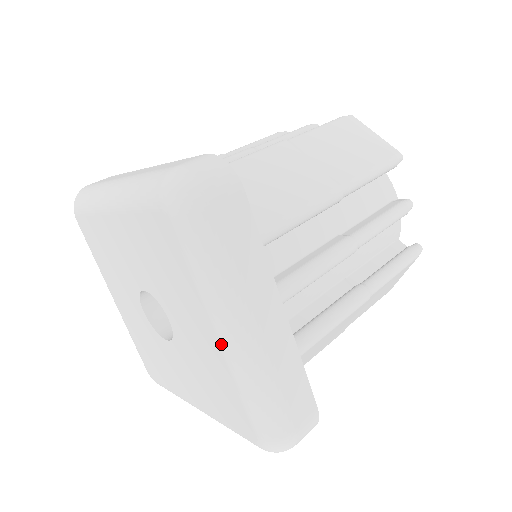
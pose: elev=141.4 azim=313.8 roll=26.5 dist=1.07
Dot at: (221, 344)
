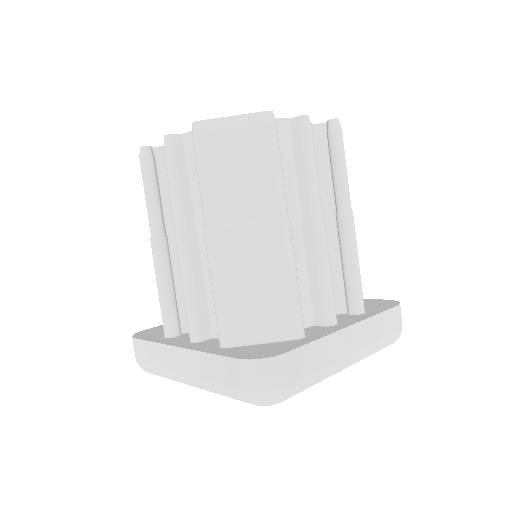
Dot at: occluded
